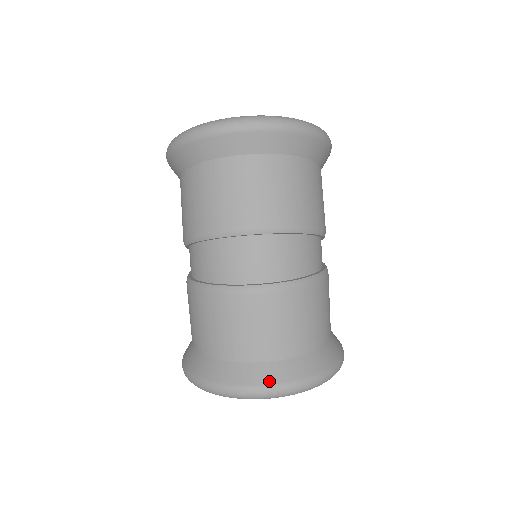
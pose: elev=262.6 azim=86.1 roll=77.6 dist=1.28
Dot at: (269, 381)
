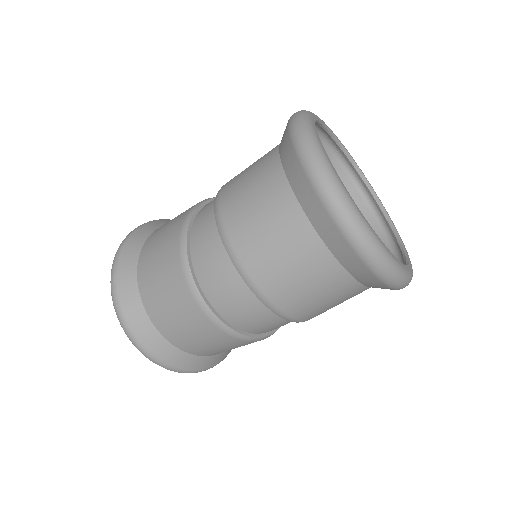
Dot at: (156, 353)
